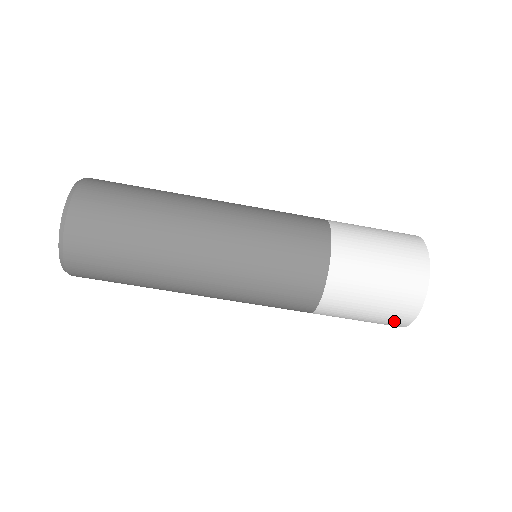
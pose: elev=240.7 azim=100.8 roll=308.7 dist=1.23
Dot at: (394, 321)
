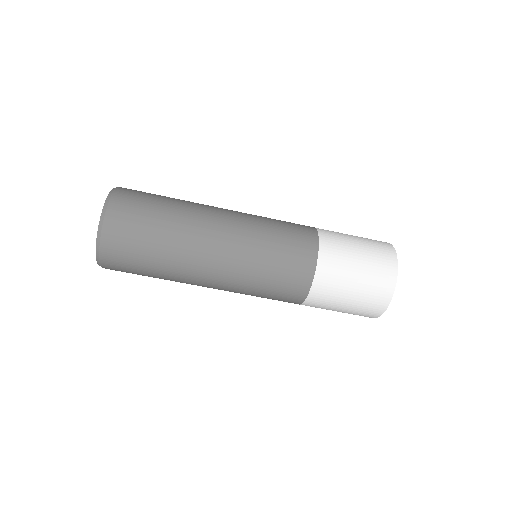
Dot at: occluded
